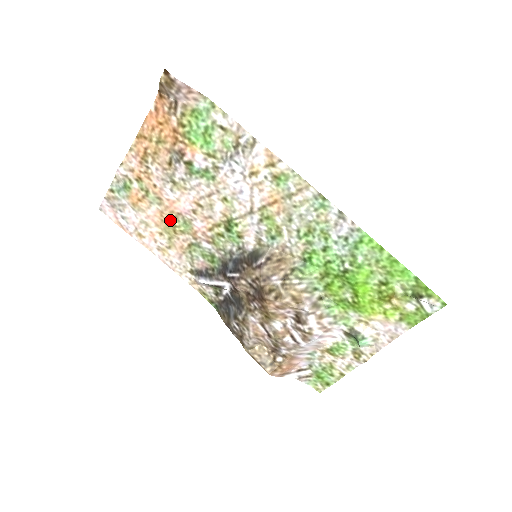
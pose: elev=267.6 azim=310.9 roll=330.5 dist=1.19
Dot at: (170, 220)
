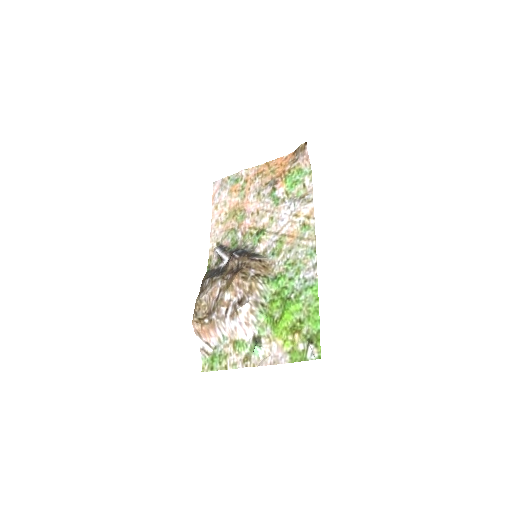
Dot at: (238, 210)
